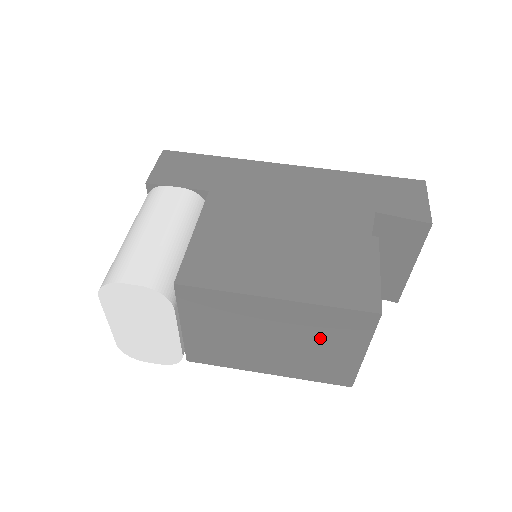
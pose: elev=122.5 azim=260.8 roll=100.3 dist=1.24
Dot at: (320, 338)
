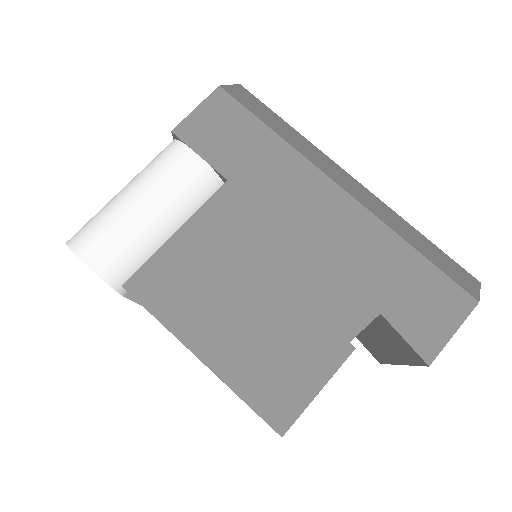
Dot at: occluded
